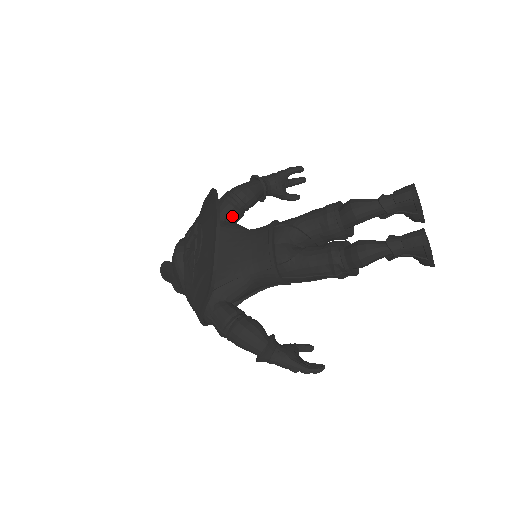
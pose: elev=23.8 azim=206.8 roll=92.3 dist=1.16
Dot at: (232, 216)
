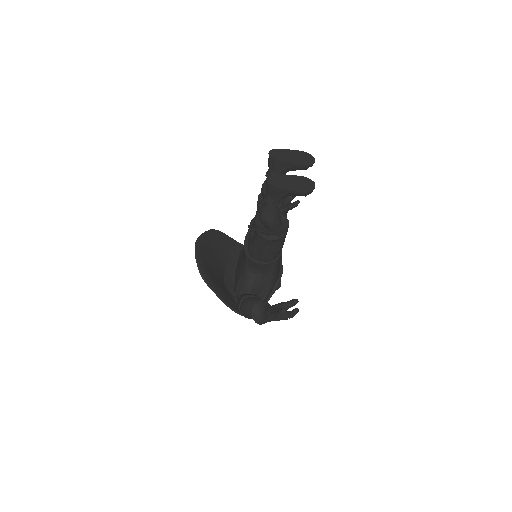
Dot at: occluded
